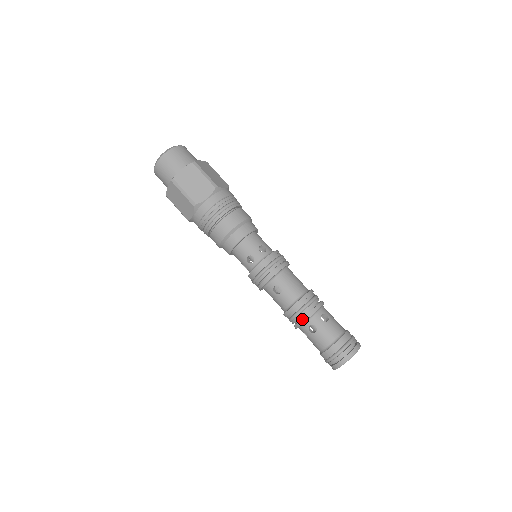
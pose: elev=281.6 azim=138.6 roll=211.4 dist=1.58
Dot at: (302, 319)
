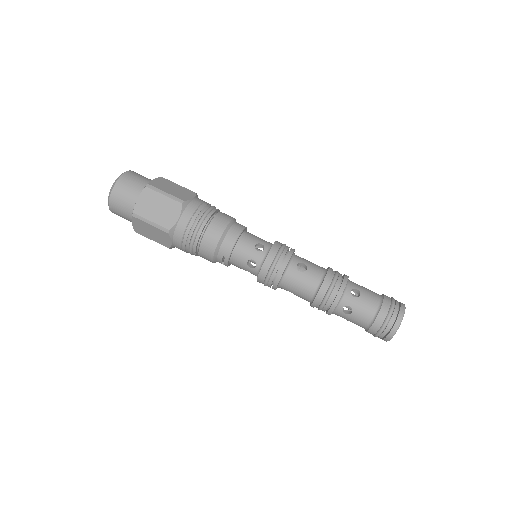
Dot at: (342, 284)
